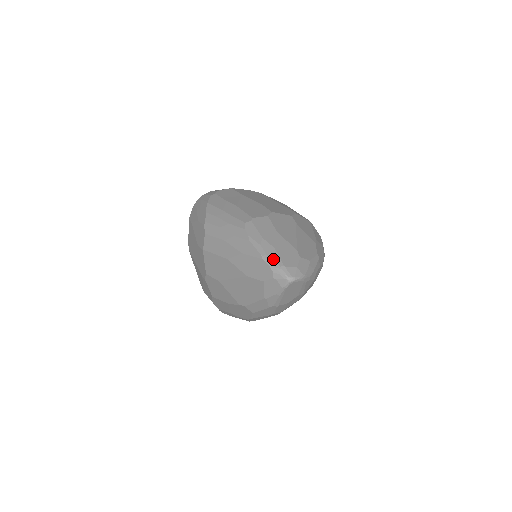
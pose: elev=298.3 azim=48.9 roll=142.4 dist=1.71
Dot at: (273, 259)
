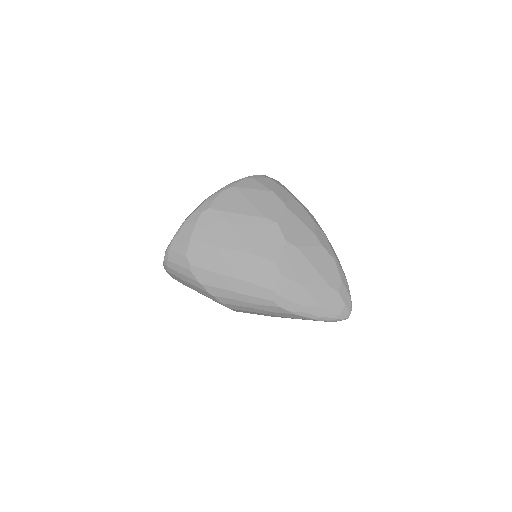
Dot at: (327, 317)
